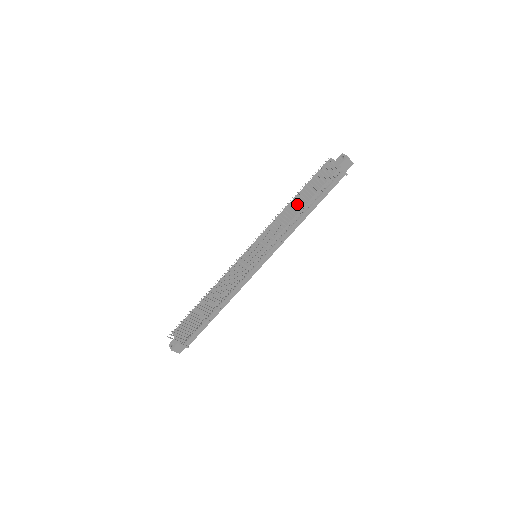
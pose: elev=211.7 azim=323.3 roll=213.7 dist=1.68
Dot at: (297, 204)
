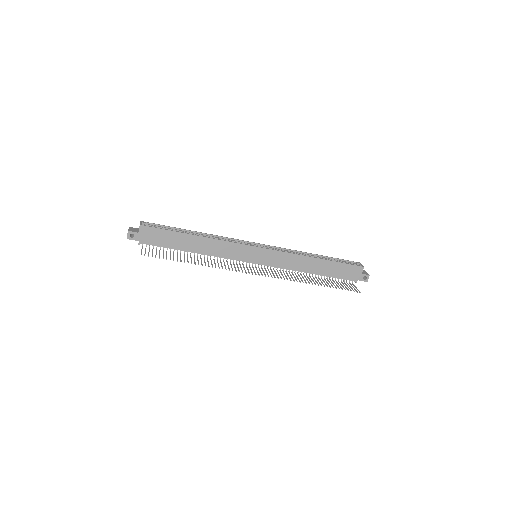
Dot at: (315, 267)
